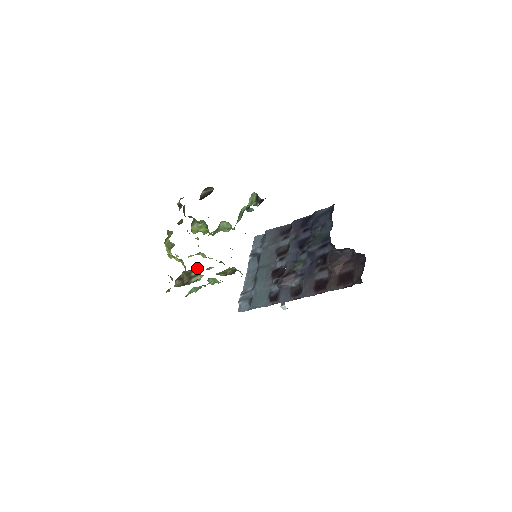
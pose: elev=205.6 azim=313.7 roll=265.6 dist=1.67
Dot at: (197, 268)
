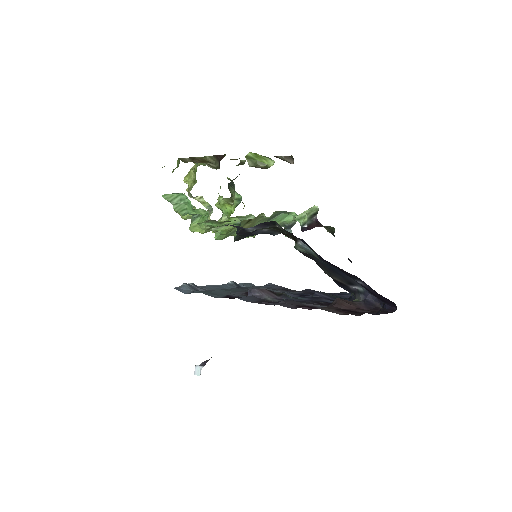
Dot at: occluded
